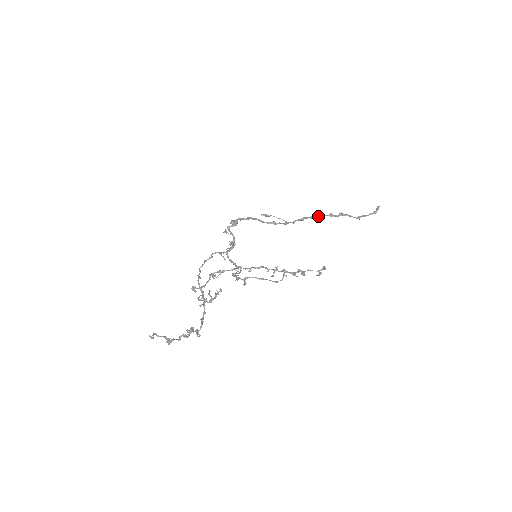
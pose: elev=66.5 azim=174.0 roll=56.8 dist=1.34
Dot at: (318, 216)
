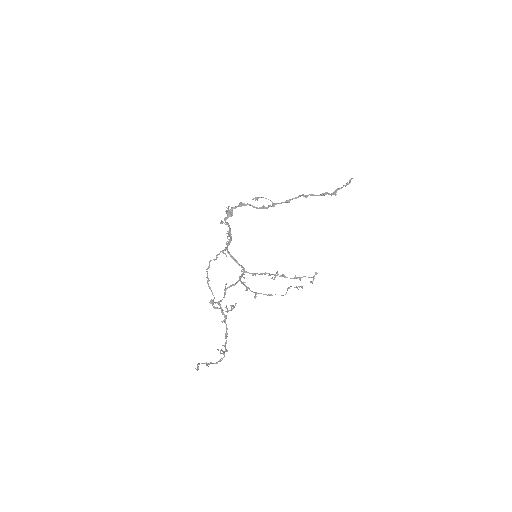
Dot at: occluded
